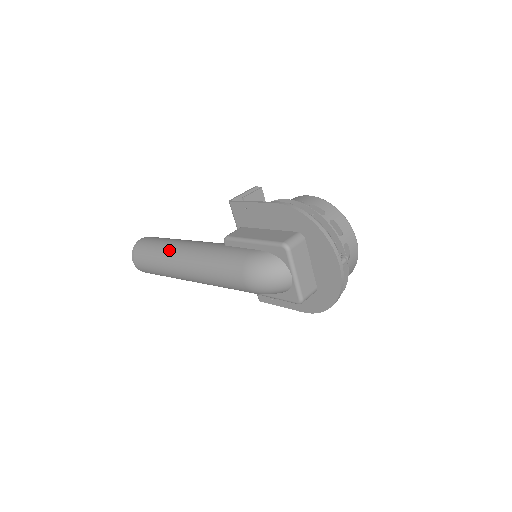
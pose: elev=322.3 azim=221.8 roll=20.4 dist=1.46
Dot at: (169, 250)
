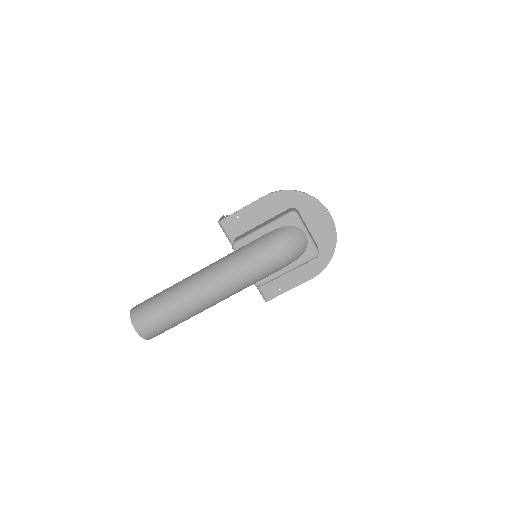
Dot at: (180, 287)
